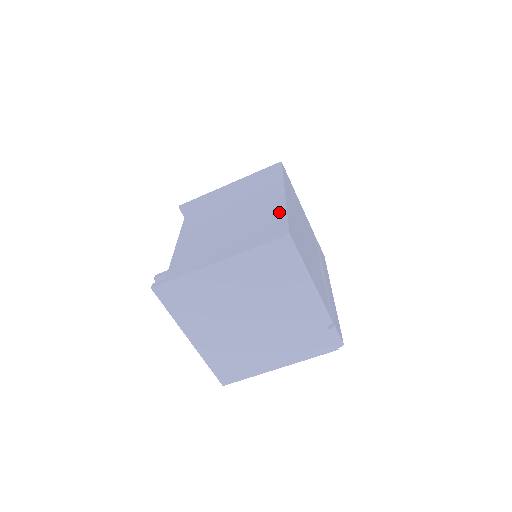
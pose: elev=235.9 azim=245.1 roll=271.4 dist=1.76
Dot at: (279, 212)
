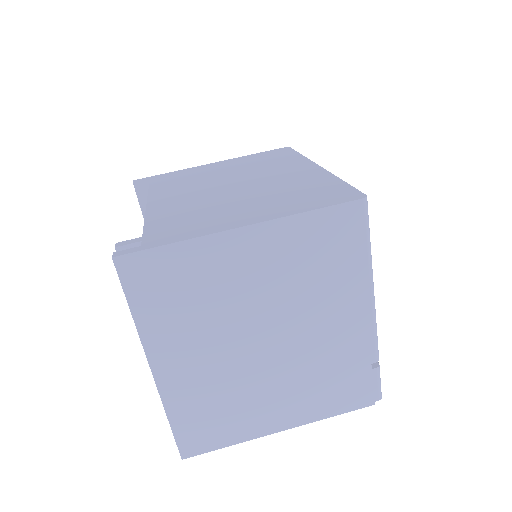
Dot at: (327, 180)
